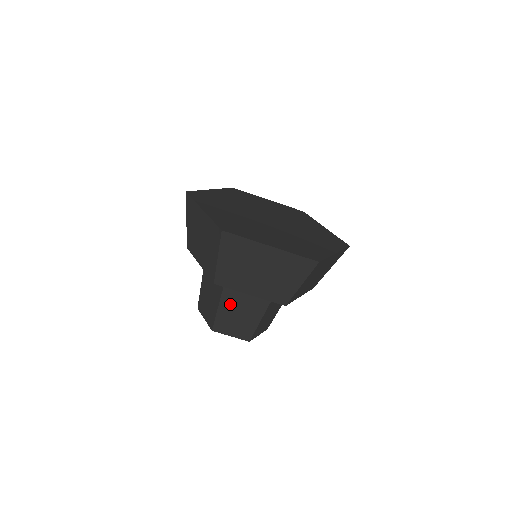
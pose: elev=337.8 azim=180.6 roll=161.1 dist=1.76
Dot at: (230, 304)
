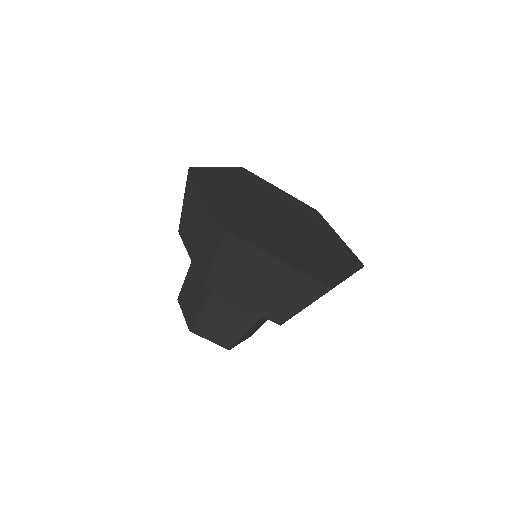
Dot at: (216, 308)
